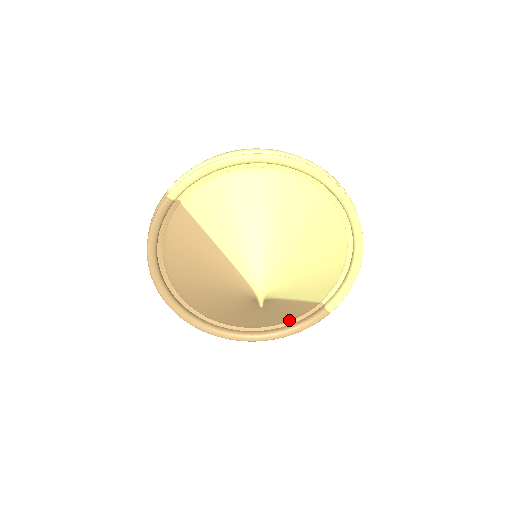
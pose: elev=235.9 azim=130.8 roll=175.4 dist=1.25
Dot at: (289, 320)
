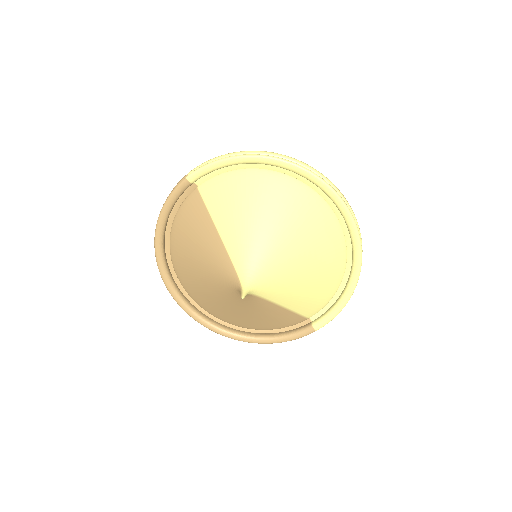
Dot at: (274, 328)
